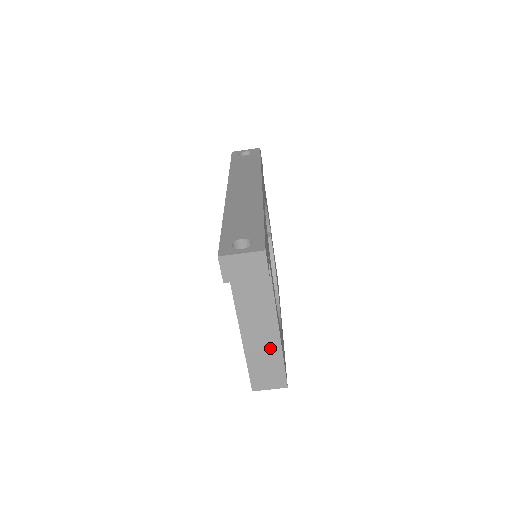
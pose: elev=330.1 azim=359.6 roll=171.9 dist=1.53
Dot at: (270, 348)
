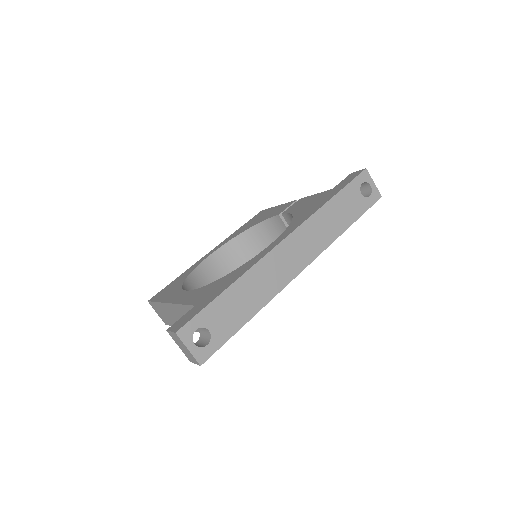
Dot at: (175, 320)
